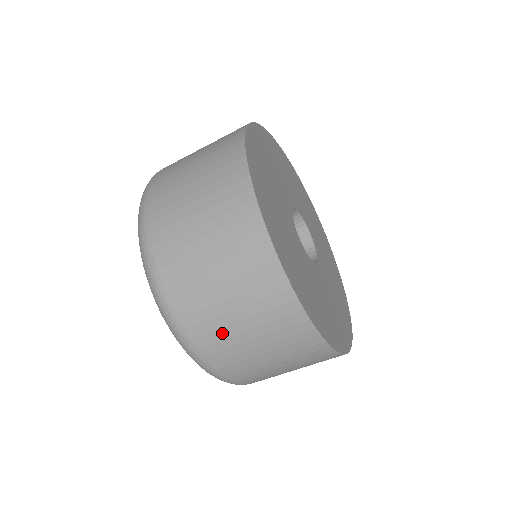
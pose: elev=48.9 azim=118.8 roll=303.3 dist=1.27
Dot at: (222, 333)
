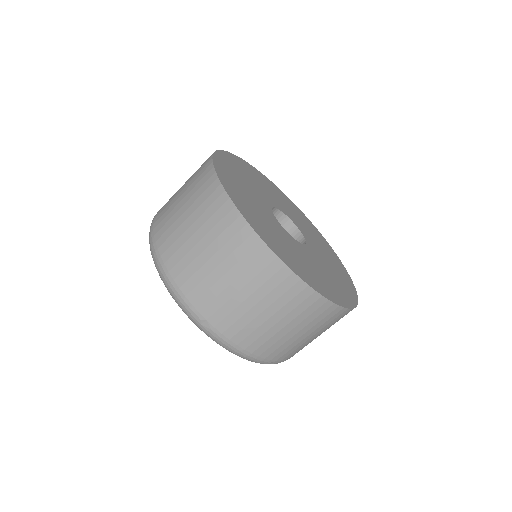
Dot at: (280, 342)
